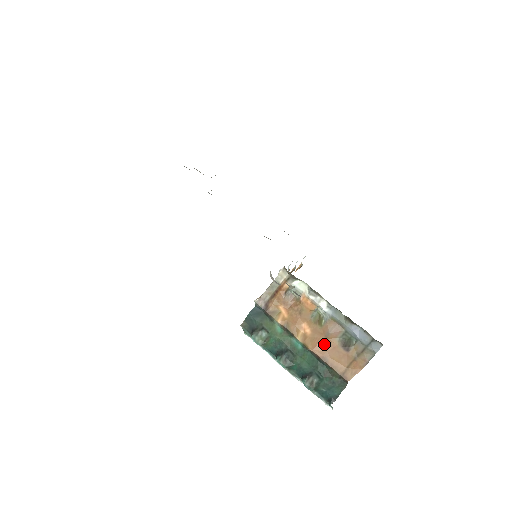
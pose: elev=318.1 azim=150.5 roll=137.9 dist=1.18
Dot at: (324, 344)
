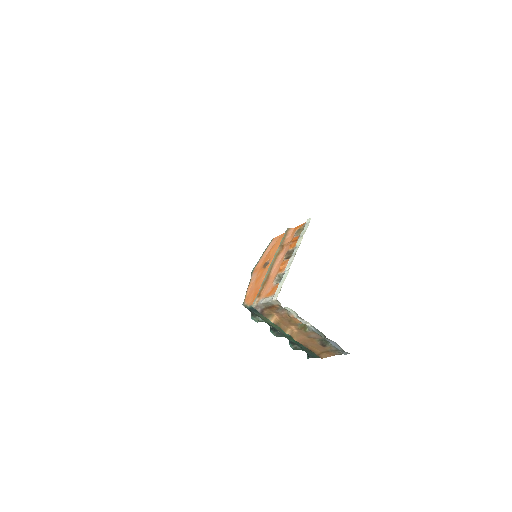
Dot at: (306, 340)
